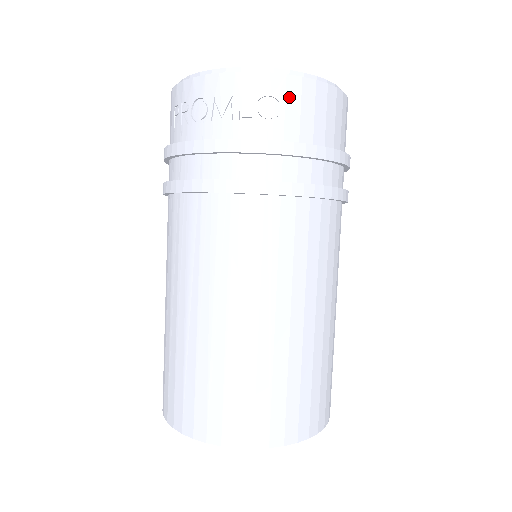
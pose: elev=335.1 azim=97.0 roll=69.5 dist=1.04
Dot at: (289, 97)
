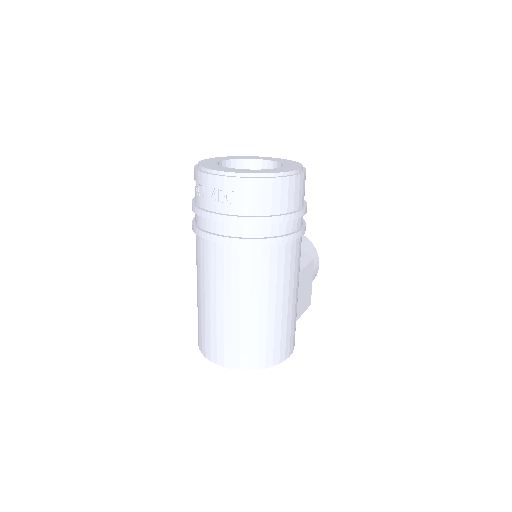
Dot at: (245, 190)
